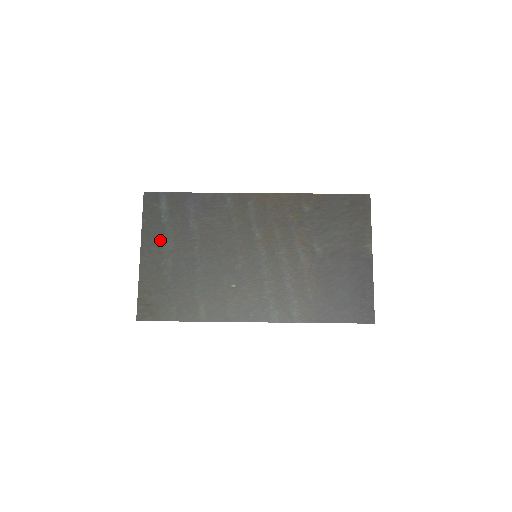
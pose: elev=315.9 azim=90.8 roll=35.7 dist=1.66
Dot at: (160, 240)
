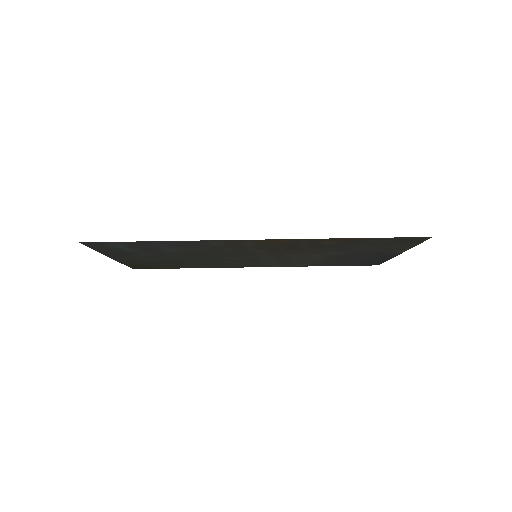
Dot at: (129, 255)
